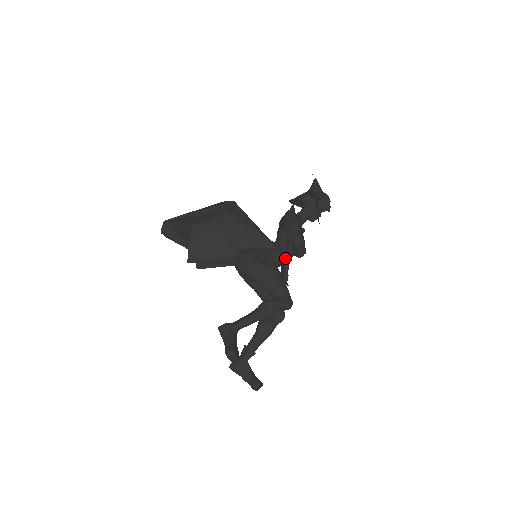
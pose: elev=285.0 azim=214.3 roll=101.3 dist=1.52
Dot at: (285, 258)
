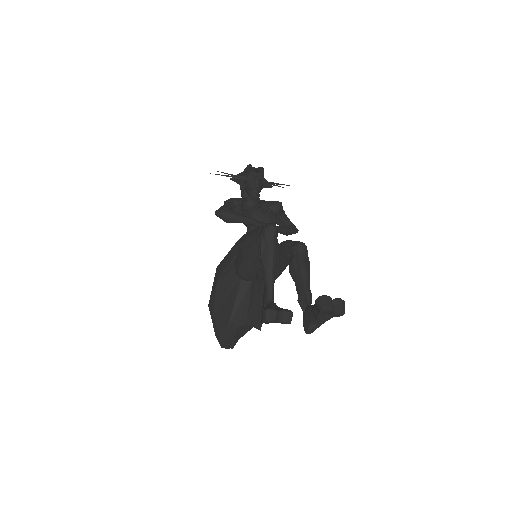
Dot at: (241, 219)
